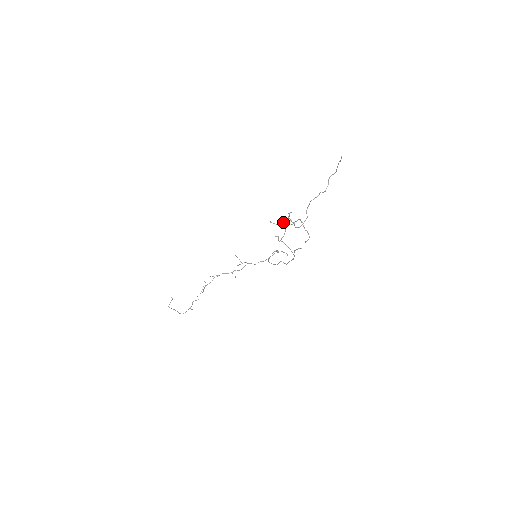
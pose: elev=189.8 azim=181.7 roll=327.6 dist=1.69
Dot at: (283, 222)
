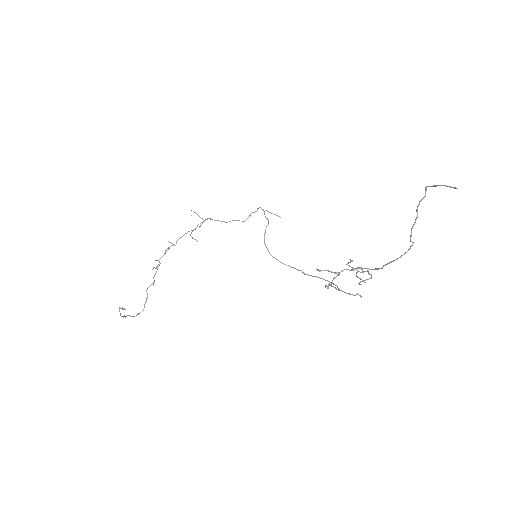
Dot at: (340, 272)
